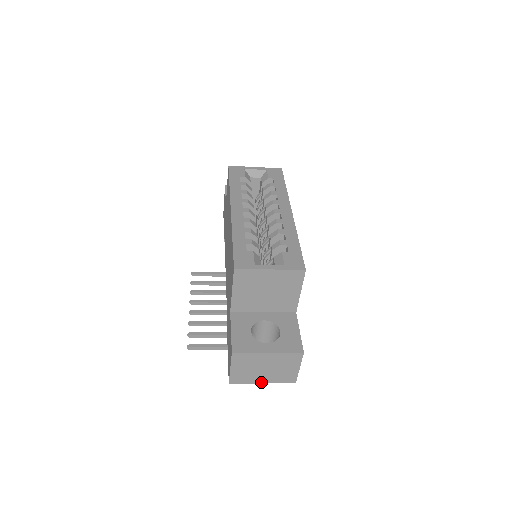
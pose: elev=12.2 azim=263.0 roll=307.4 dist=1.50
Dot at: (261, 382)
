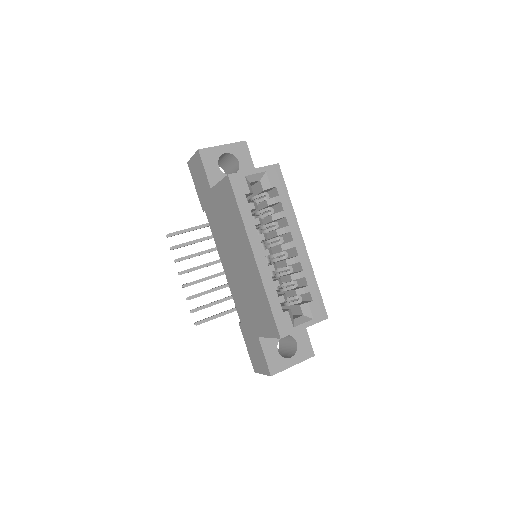
Dot at: occluded
